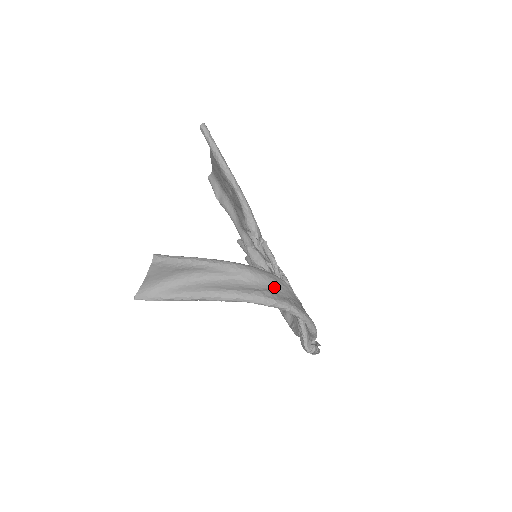
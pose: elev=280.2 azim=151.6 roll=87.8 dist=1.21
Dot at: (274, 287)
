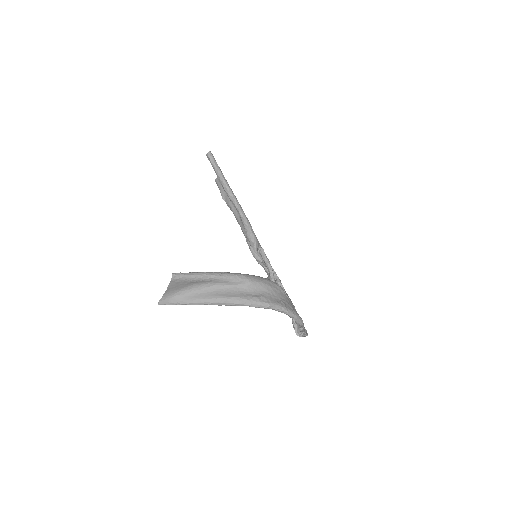
Dot at: (269, 292)
